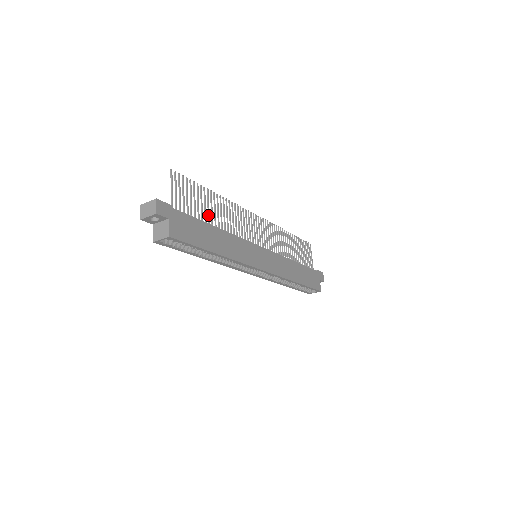
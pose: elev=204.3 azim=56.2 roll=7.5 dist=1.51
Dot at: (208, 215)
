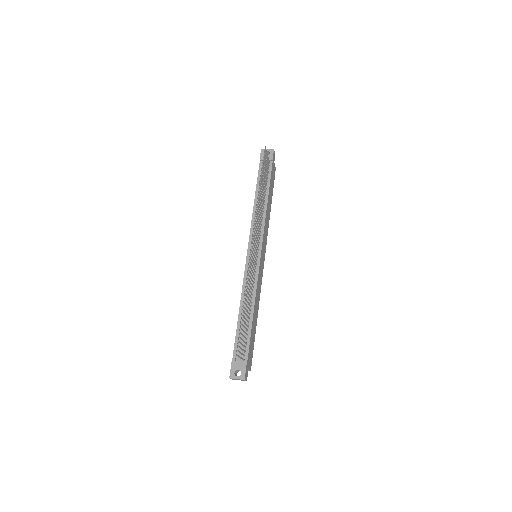
Dot at: (247, 317)
